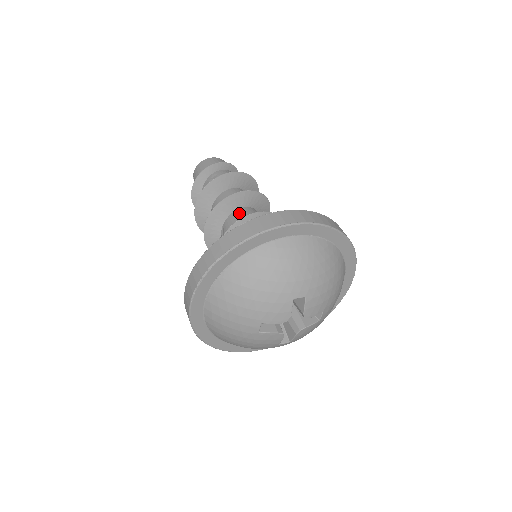
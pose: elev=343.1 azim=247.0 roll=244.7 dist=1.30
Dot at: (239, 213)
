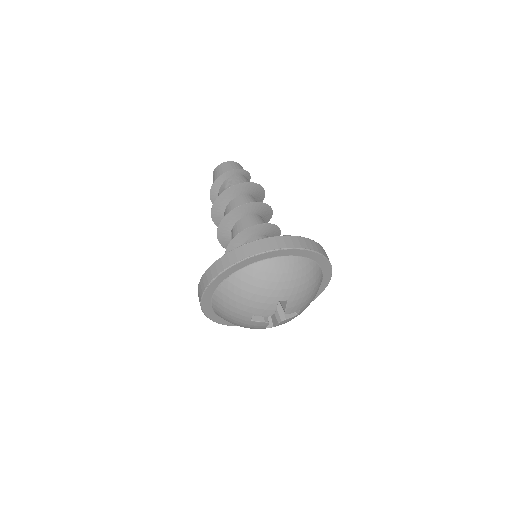
Dot at: (246, 220)
